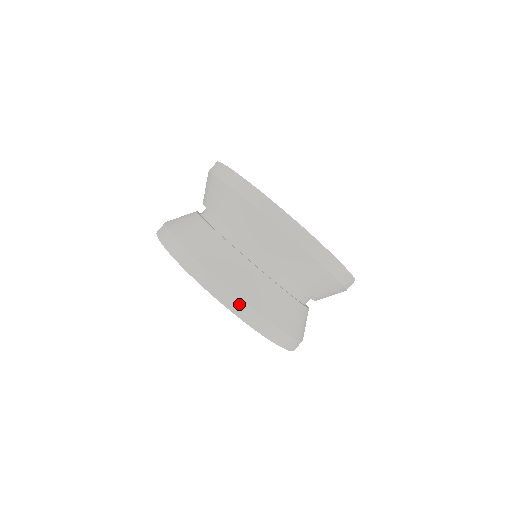
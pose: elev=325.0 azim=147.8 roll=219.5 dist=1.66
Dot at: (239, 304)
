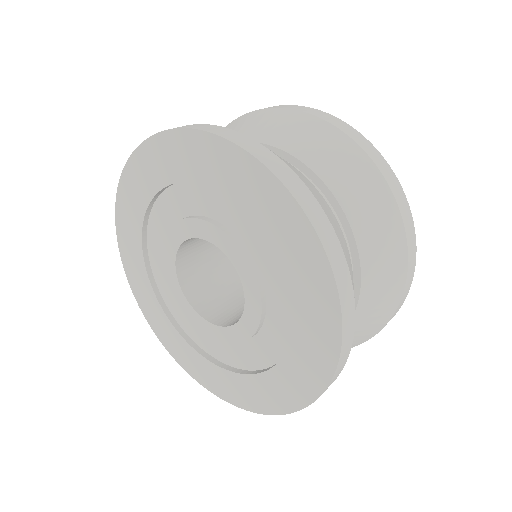
Dot at: (328, 229)
